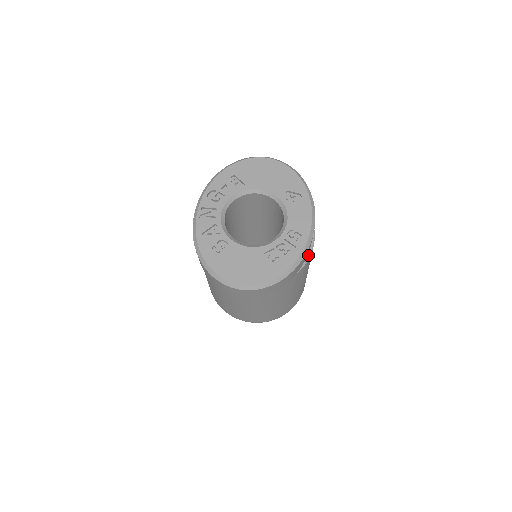
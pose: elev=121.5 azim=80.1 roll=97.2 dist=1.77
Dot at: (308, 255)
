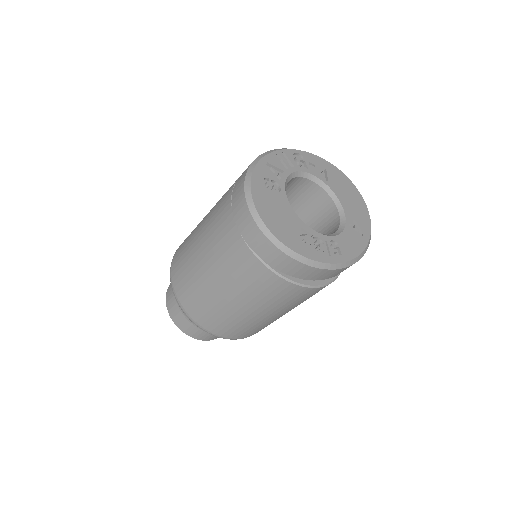
Dot at: (319, 284)
